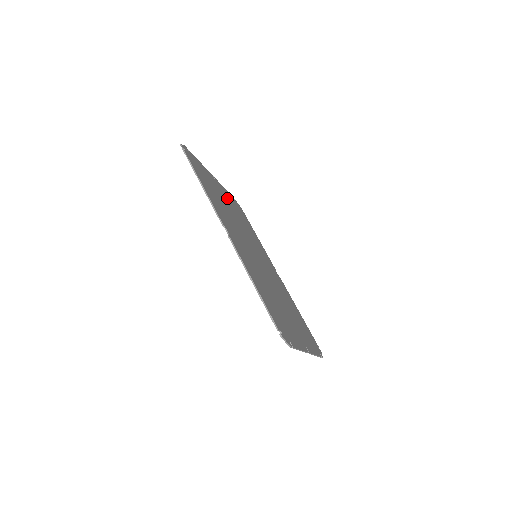
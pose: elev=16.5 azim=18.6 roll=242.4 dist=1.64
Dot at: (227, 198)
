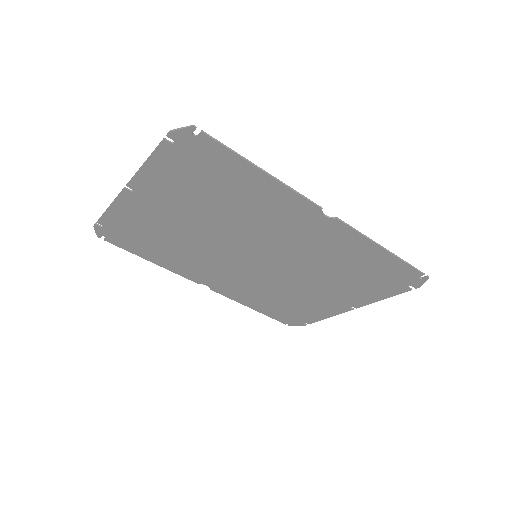
Dot at: (152, 212)
